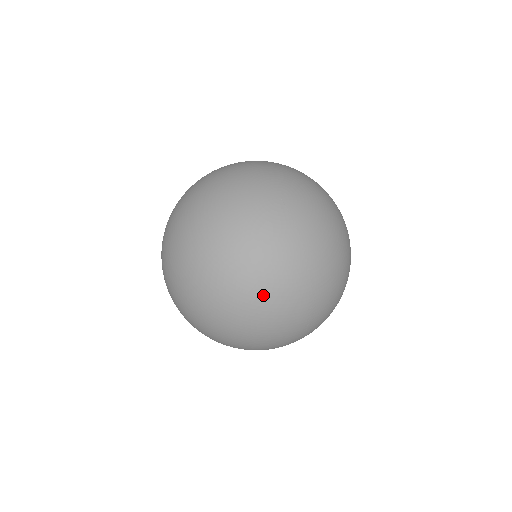
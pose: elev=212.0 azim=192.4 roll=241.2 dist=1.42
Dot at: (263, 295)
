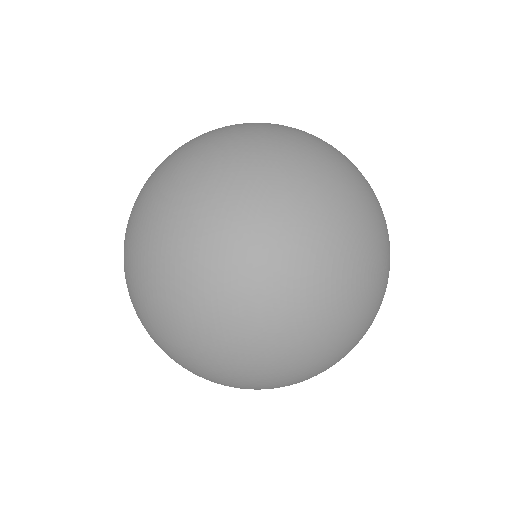
Dot at: occluded
